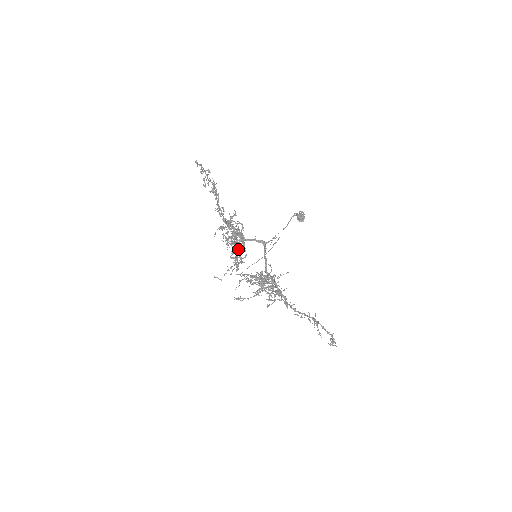
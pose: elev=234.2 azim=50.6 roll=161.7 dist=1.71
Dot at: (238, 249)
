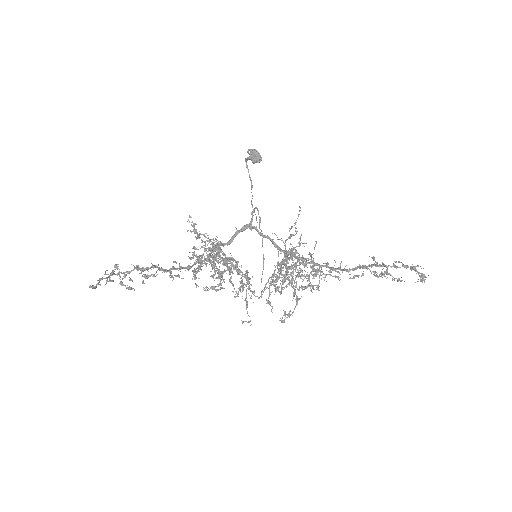
Dot at: occluded
